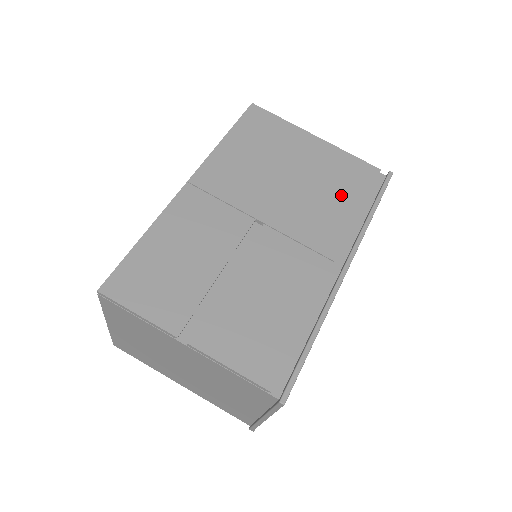
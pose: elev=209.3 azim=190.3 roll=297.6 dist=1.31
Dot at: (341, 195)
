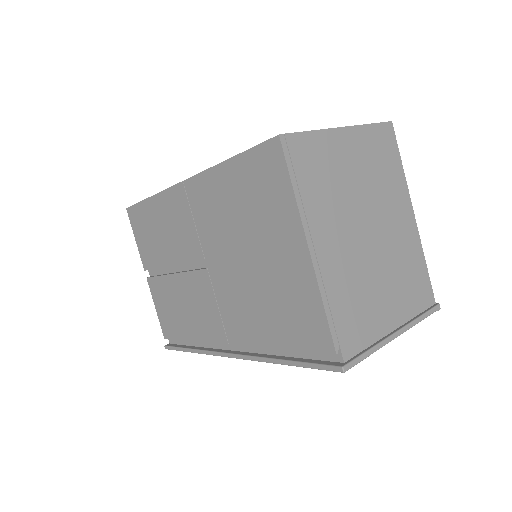
Dot at: (274, 321)
